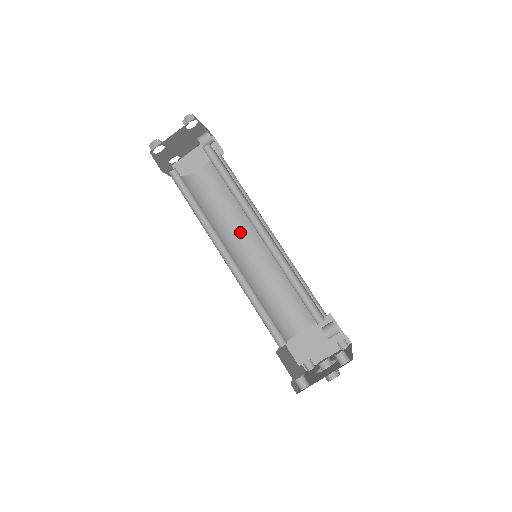
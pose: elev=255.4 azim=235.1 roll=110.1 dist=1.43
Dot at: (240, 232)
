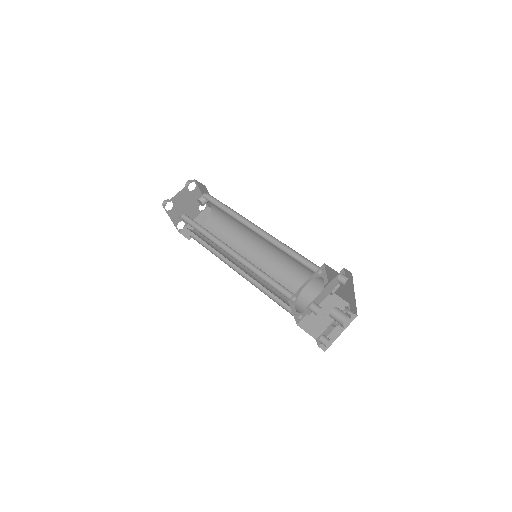
Dot at: occluded
